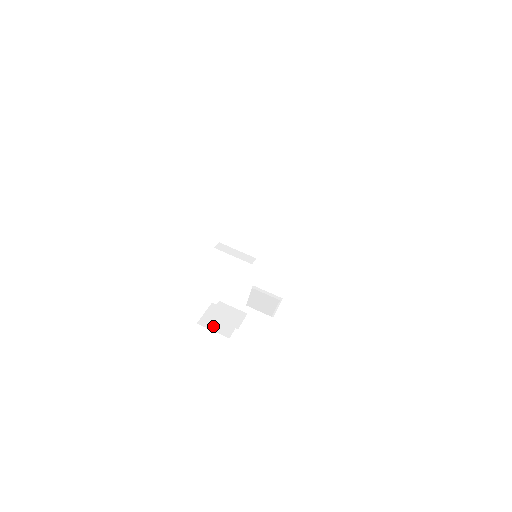
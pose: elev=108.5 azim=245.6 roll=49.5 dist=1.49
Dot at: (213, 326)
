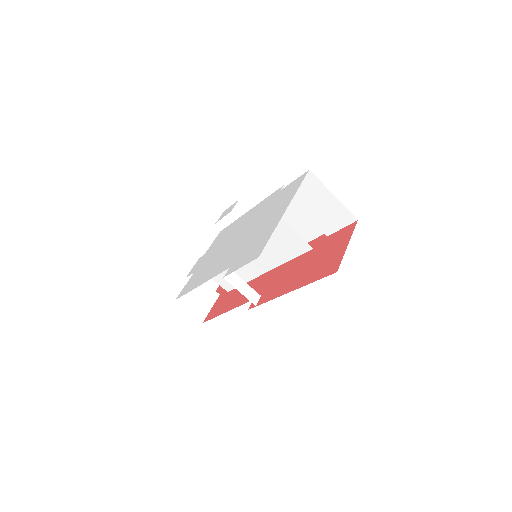
Dot at: (190, 306)
